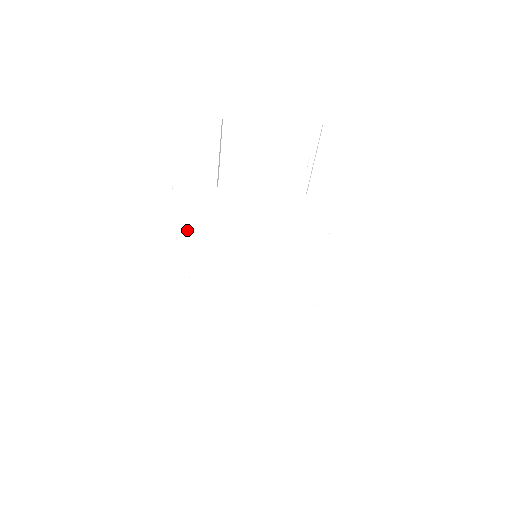
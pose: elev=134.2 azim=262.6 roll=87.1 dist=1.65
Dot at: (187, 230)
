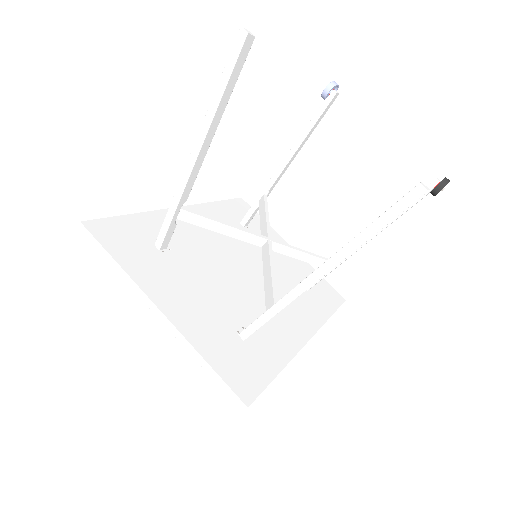
Dot at: occluded
